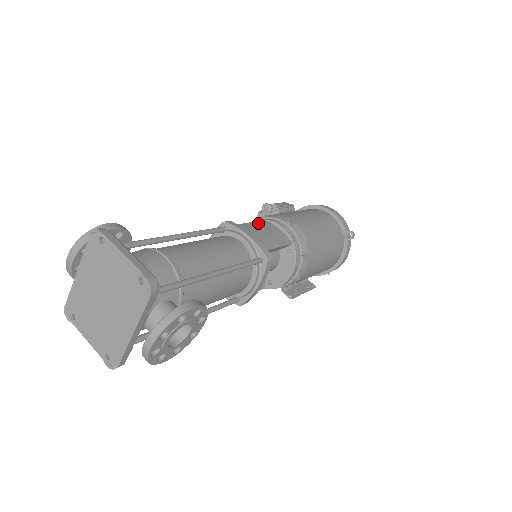
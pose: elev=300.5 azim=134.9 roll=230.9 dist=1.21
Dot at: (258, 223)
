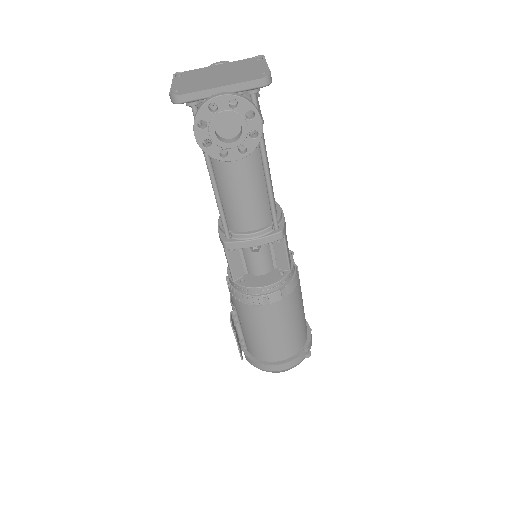
Dot at: occluded
